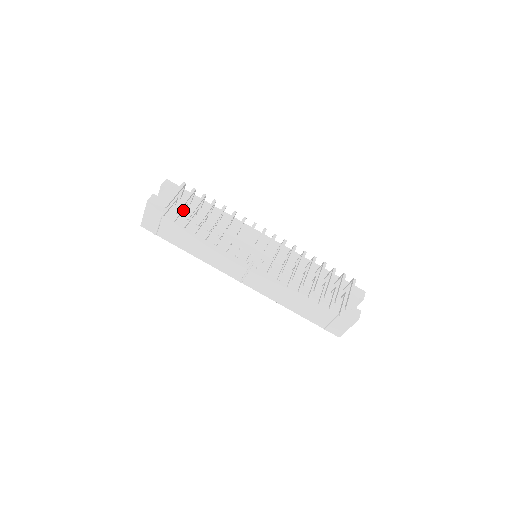
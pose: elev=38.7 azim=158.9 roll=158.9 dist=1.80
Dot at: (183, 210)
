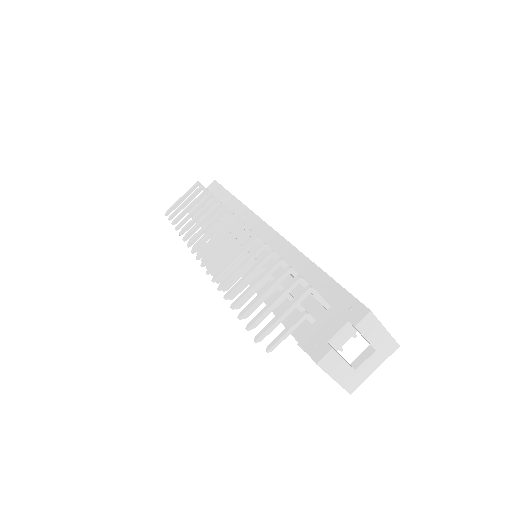
Dot at: occluded
